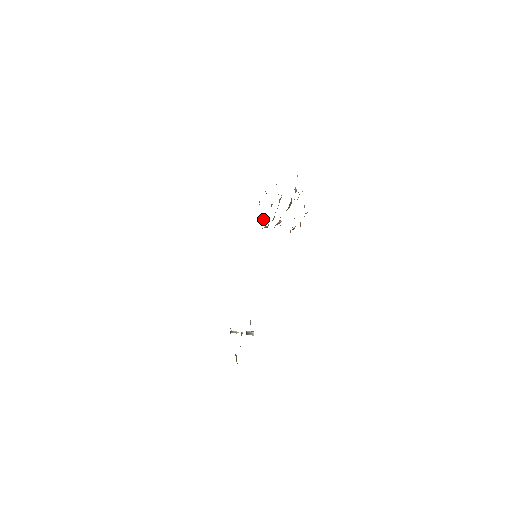
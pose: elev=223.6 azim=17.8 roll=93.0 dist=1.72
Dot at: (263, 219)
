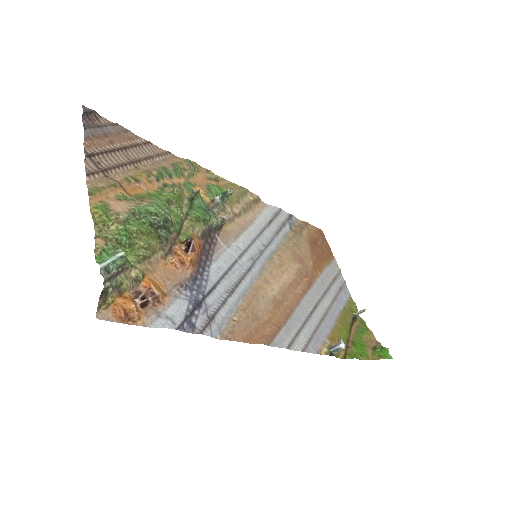
Dot at: (218, 208)
